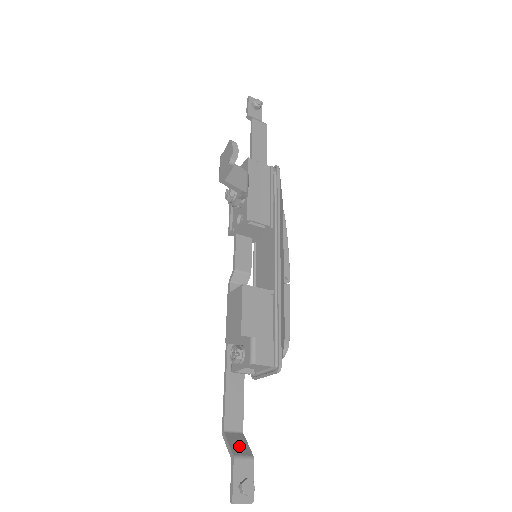
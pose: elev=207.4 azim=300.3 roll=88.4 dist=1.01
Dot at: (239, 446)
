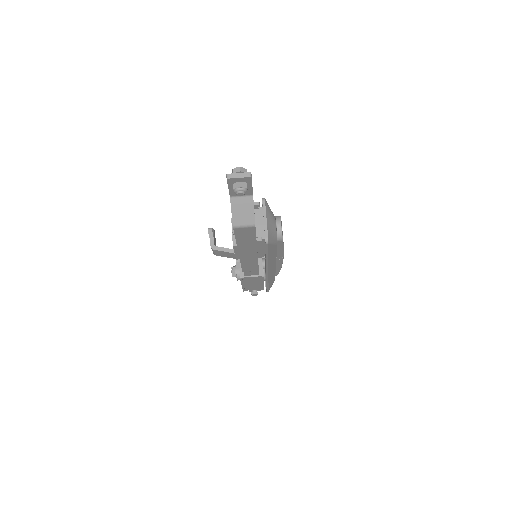
Dot at: (242, 206)
